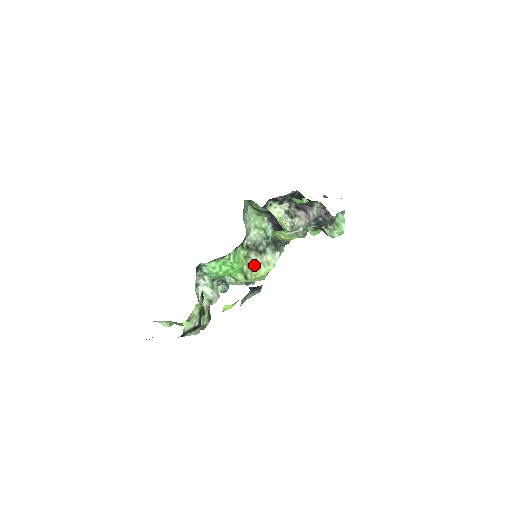
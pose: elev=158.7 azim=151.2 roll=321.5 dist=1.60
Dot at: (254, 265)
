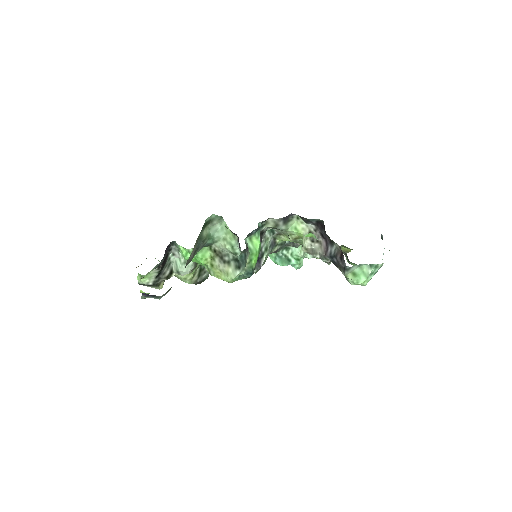
Dot at: (217, 268)
